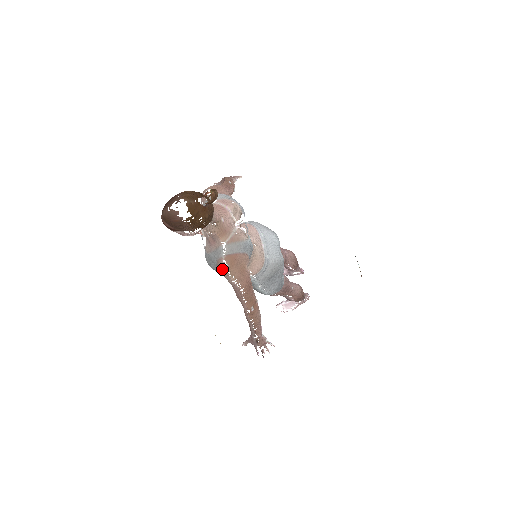
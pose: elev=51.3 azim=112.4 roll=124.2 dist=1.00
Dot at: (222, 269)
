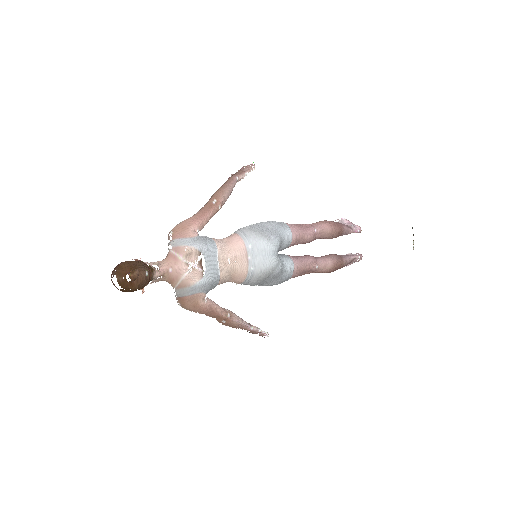
Dot at: (178, 304)
